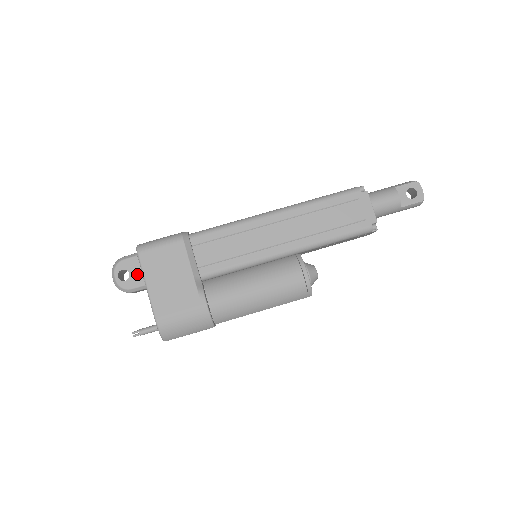
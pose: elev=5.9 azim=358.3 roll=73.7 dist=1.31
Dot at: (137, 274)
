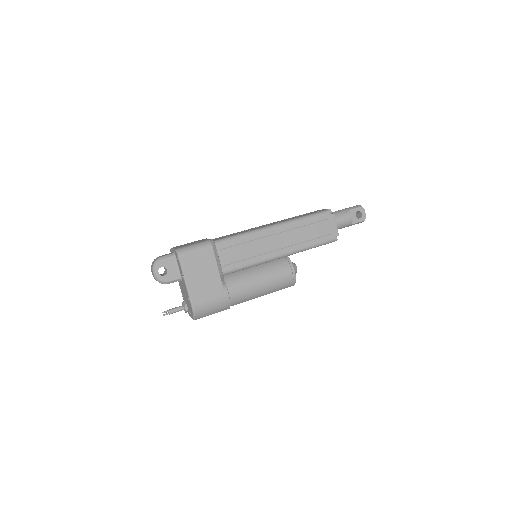
Dot at: (173, 270)
